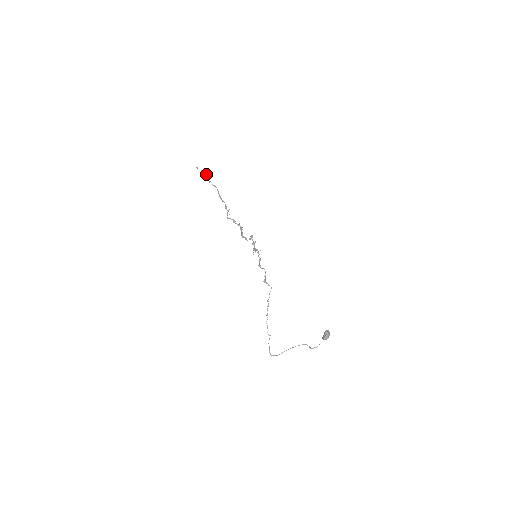
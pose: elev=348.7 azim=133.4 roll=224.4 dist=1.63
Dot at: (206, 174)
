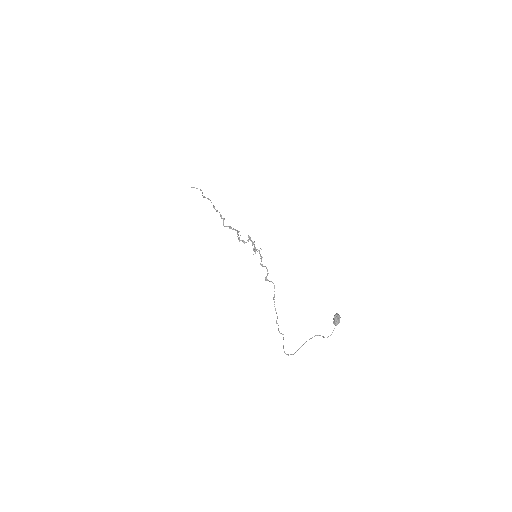
Dot at: (201, 190)
